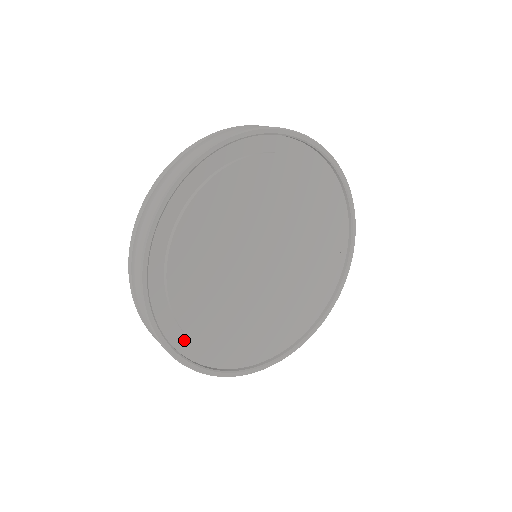
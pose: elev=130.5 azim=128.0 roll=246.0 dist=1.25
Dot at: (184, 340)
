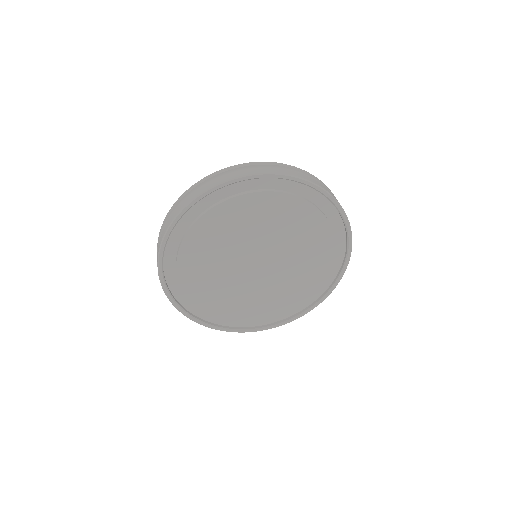
Dot at: (179, 288)
